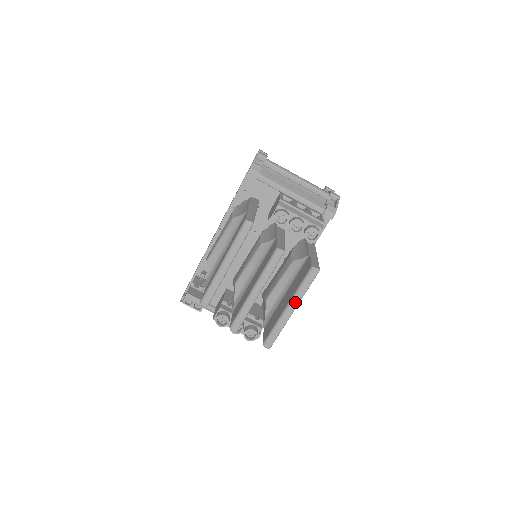
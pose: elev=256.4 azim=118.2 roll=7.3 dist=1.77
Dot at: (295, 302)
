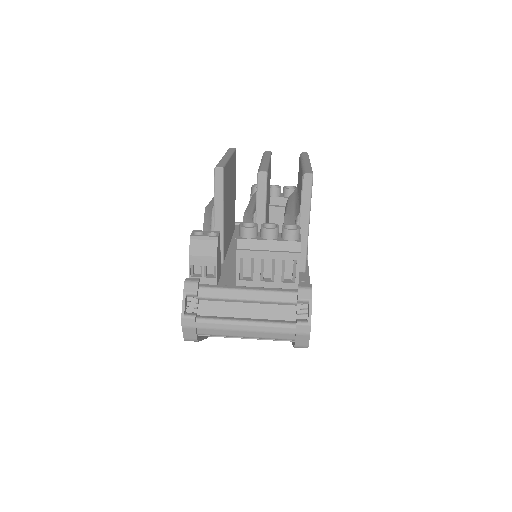
Dot at: (306, 160)
